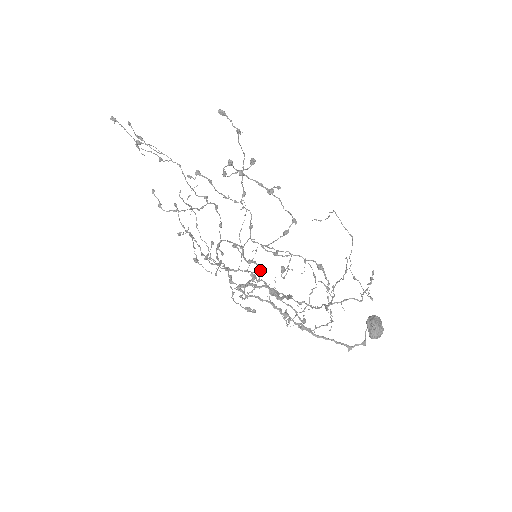
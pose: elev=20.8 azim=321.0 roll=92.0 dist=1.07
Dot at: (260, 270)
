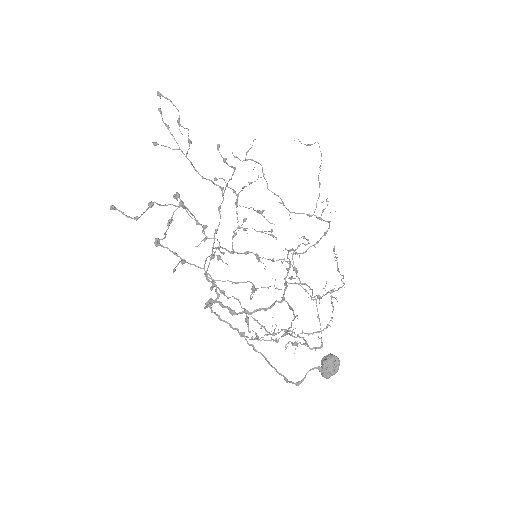
Dot at: (216, 298)
